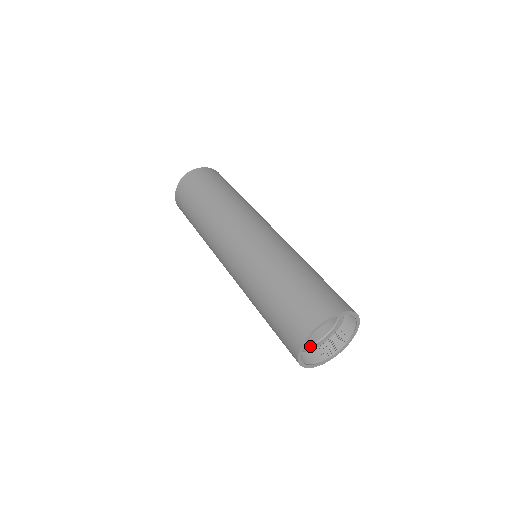
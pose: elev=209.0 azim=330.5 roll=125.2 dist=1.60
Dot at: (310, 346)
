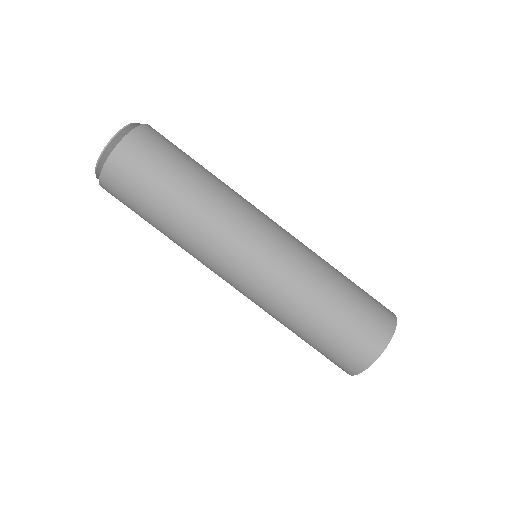
Dot at: occluded
